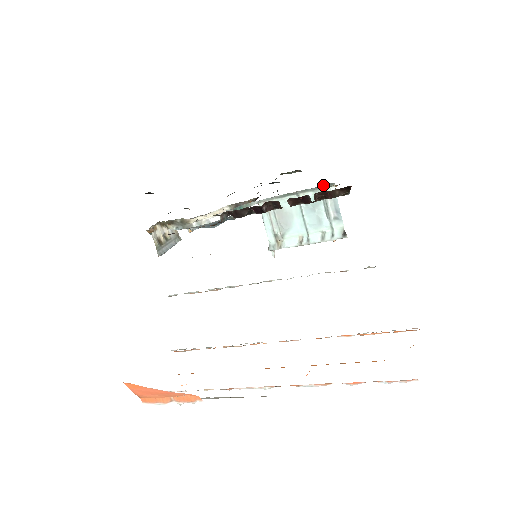
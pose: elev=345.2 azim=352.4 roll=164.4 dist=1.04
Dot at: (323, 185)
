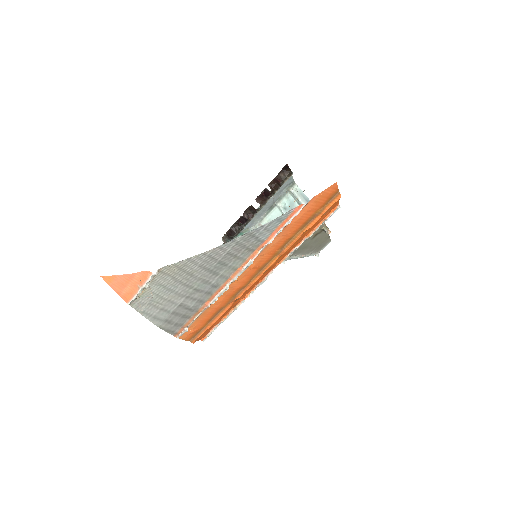
Dot at: (288, 188)
